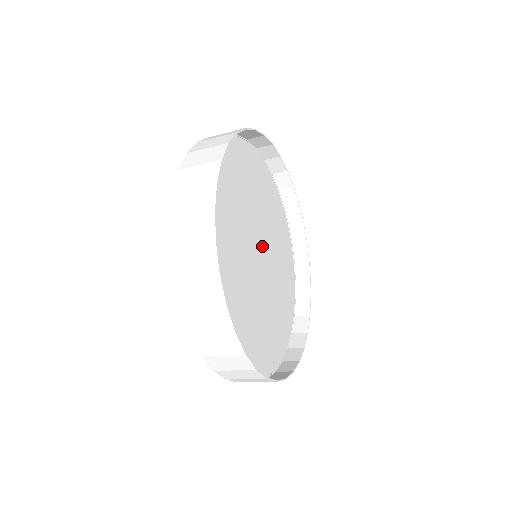
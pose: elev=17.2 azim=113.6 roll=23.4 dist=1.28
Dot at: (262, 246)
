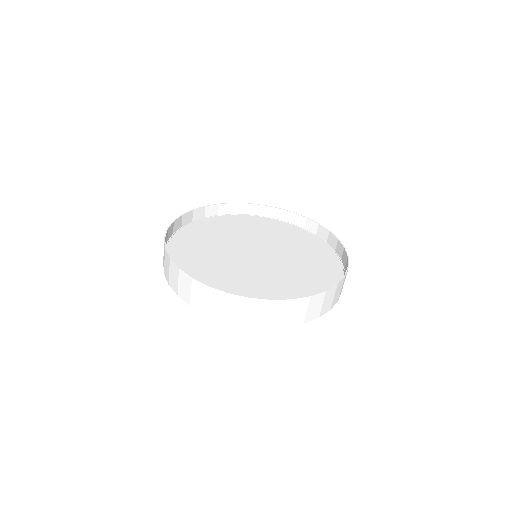
Dot at: (263, 249)
